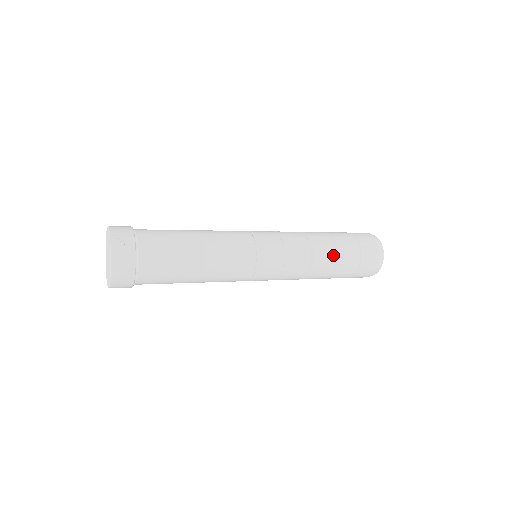
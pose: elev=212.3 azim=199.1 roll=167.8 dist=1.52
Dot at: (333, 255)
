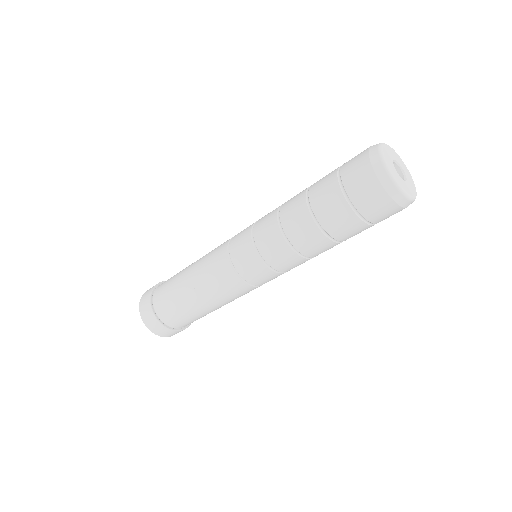
Dot at: (303, 195)
